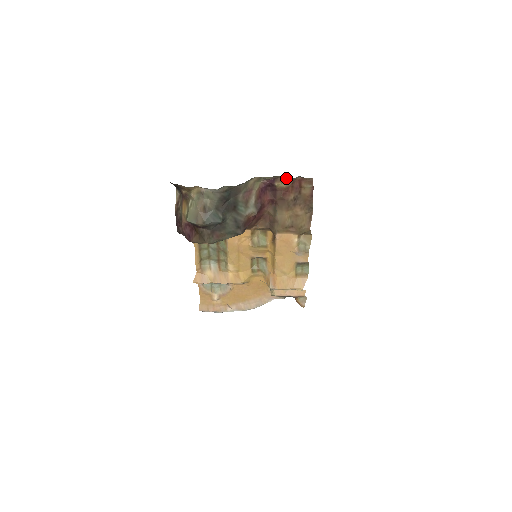
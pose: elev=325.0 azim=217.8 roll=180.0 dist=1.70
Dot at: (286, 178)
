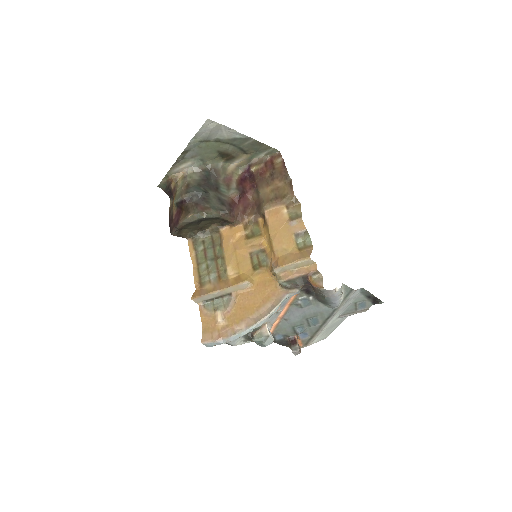
Dot at: (258, 161)
